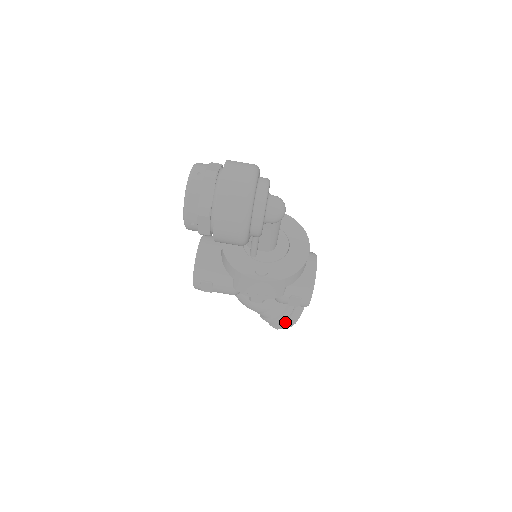
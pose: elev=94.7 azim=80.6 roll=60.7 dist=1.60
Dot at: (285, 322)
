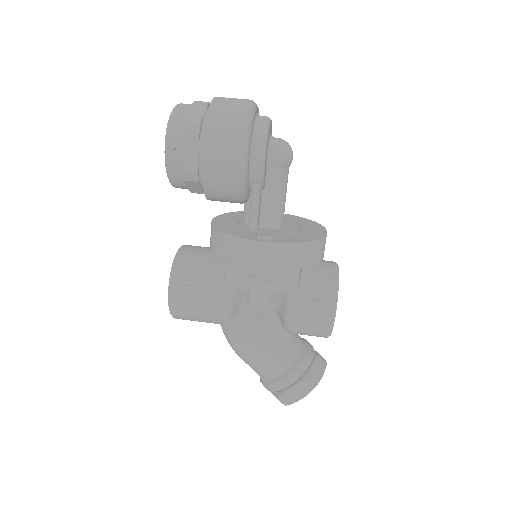
Dot at: (300, 381)
